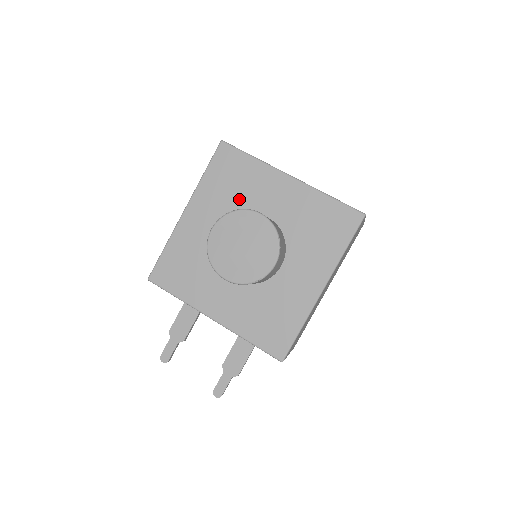
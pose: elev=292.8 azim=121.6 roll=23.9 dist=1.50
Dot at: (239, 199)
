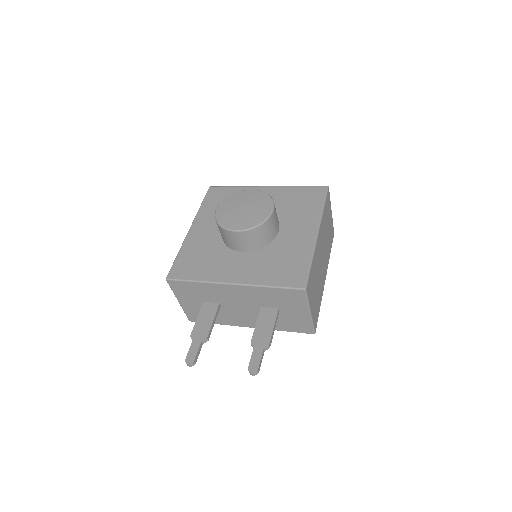
Dot at: occluded
